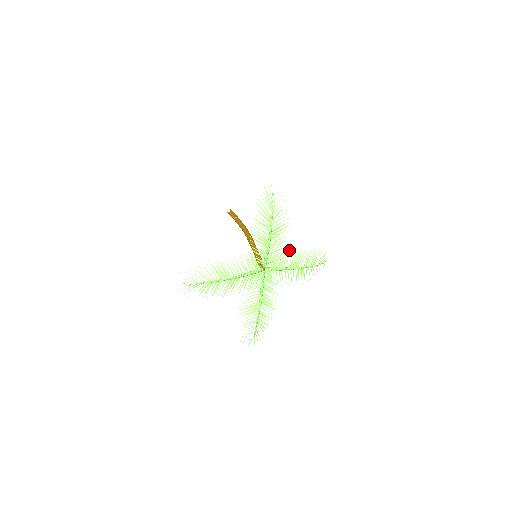
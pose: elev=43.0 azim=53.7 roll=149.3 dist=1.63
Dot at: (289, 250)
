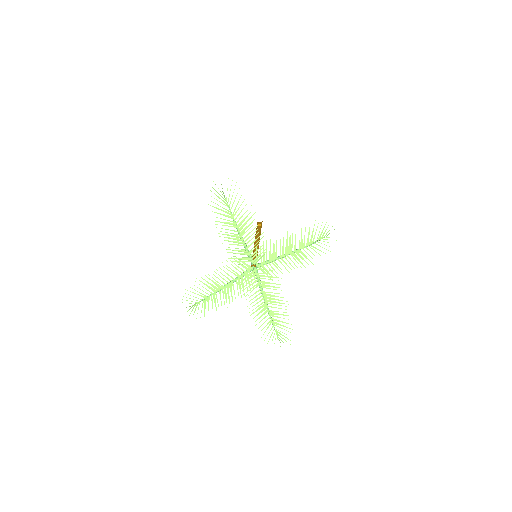
Dot at: occluded
